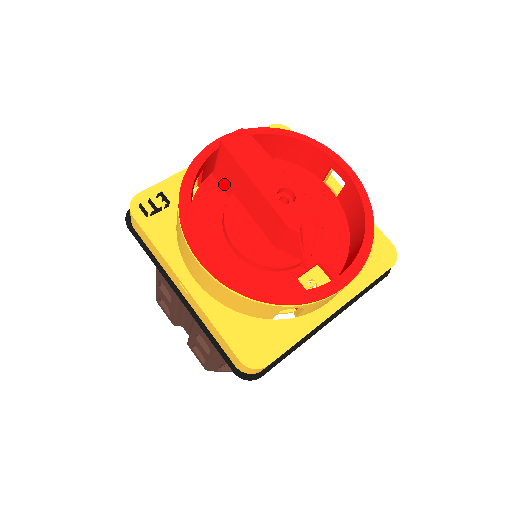
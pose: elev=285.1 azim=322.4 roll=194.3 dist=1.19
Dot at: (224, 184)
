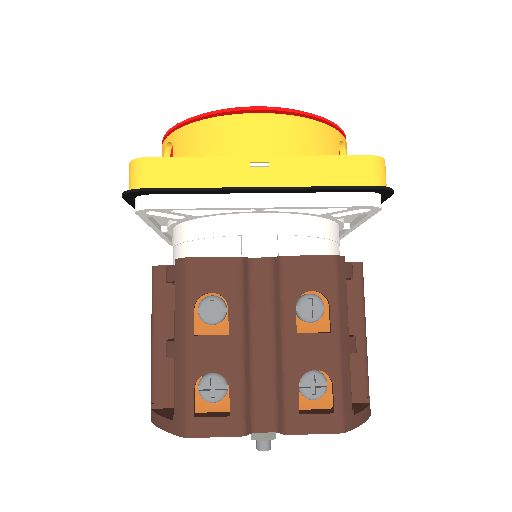
Dot at: occluded
